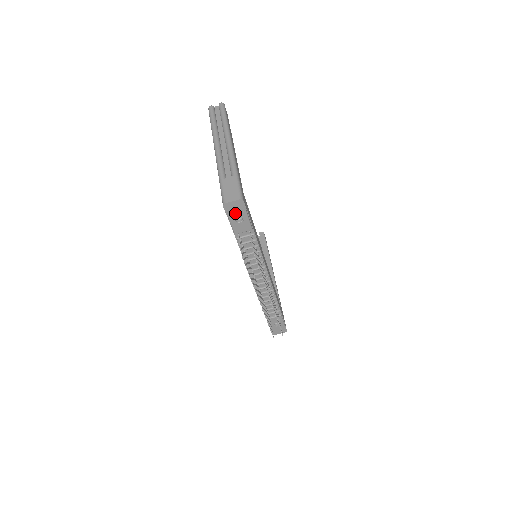
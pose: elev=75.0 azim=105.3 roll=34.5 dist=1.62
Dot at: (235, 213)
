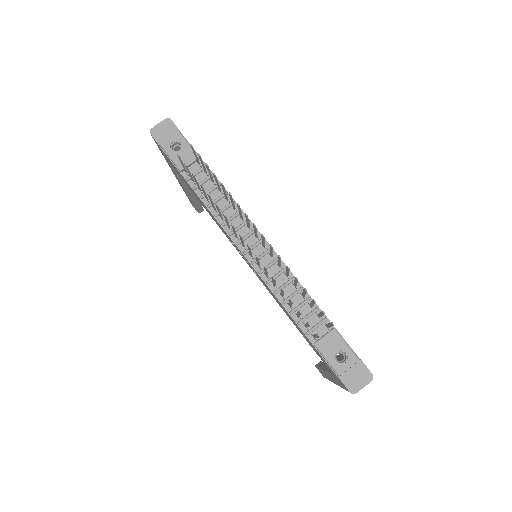
Dot at: (168, 139)
